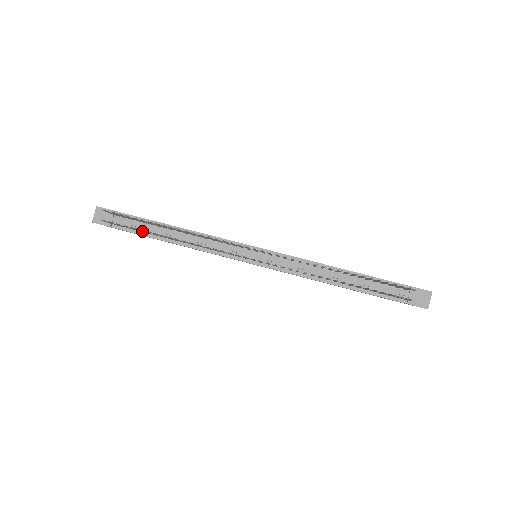
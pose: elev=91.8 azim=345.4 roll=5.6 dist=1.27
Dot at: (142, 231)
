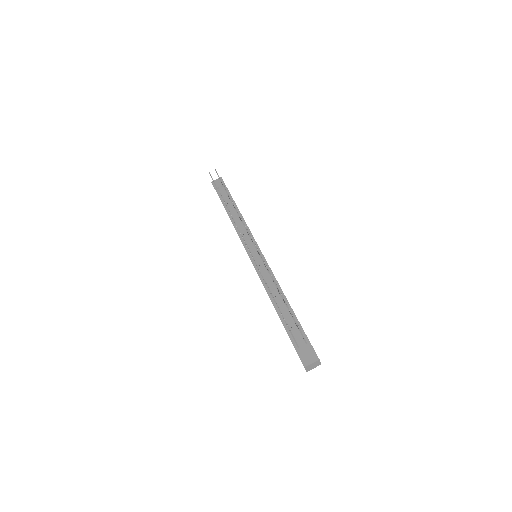
Dot at: occluded
